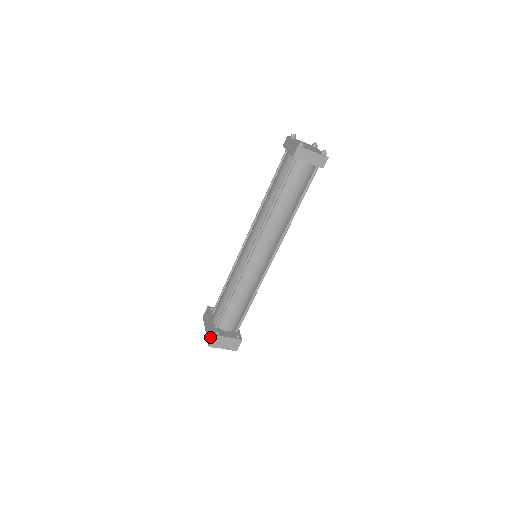
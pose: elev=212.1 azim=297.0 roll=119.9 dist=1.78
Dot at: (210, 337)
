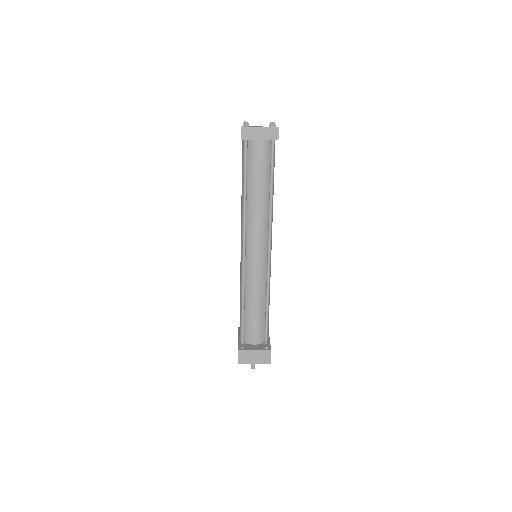
Dot at: occluded
